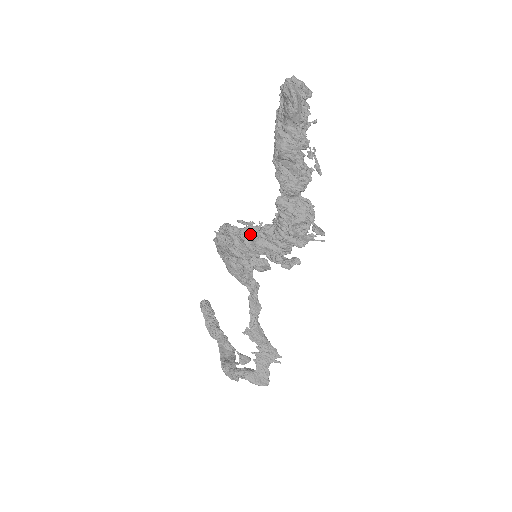
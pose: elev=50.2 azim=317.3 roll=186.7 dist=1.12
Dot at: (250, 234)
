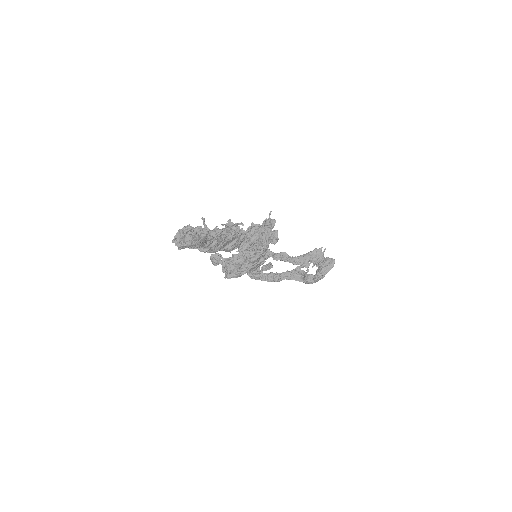
Dot at: (242, 260)
